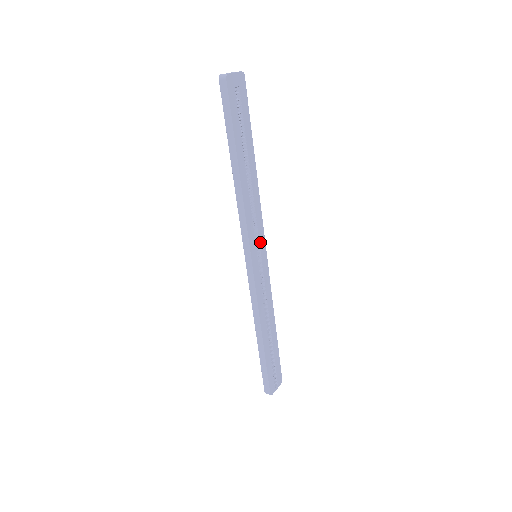
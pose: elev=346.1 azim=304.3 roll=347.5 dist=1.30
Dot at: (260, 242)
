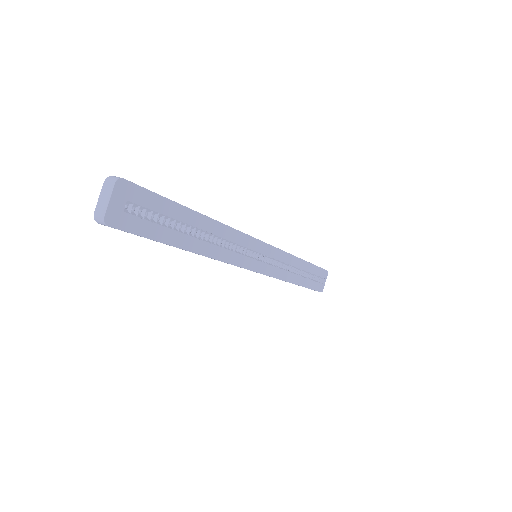
Dot at: (254, 248)
